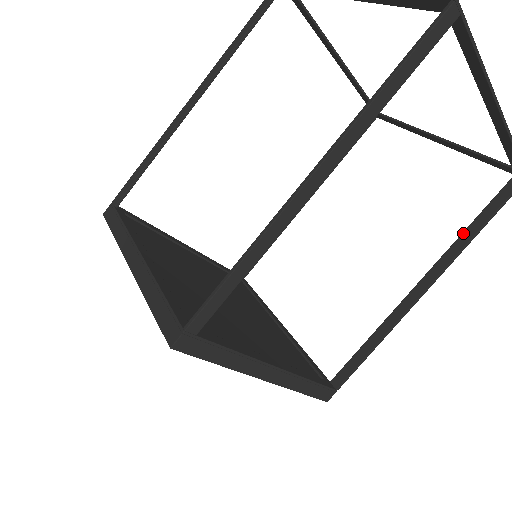
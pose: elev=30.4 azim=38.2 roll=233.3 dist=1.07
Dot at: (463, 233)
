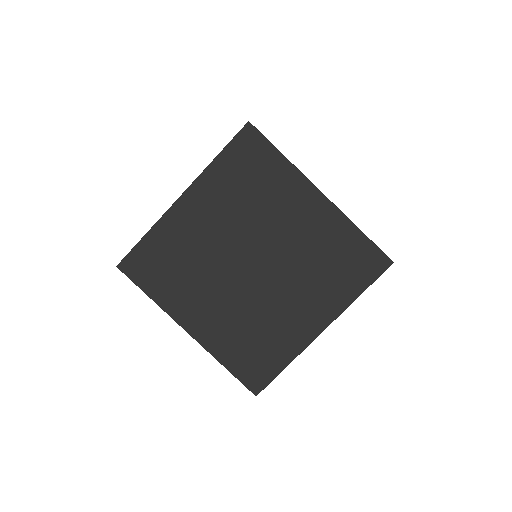
Dot at: occluded
